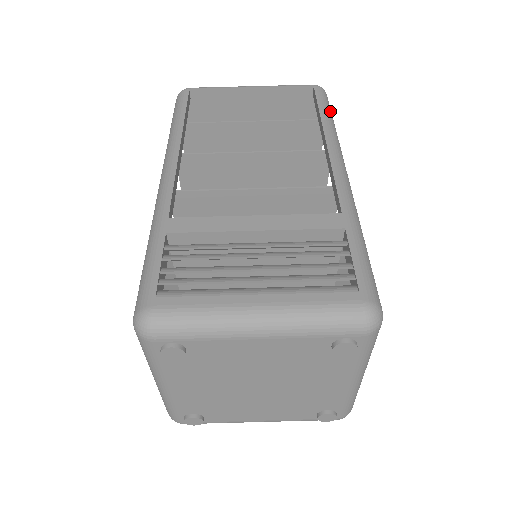
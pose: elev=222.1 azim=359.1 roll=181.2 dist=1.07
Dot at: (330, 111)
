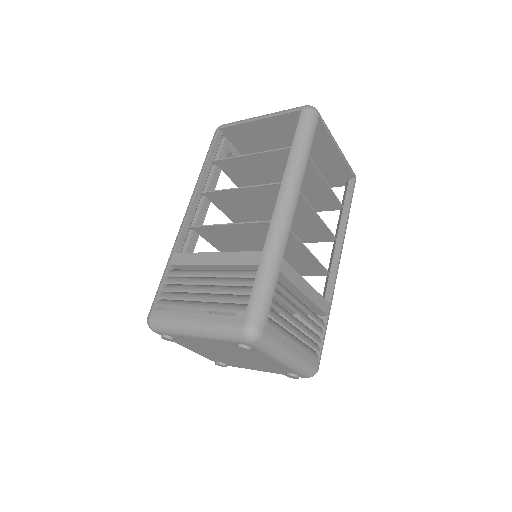
Dot at: occluded
